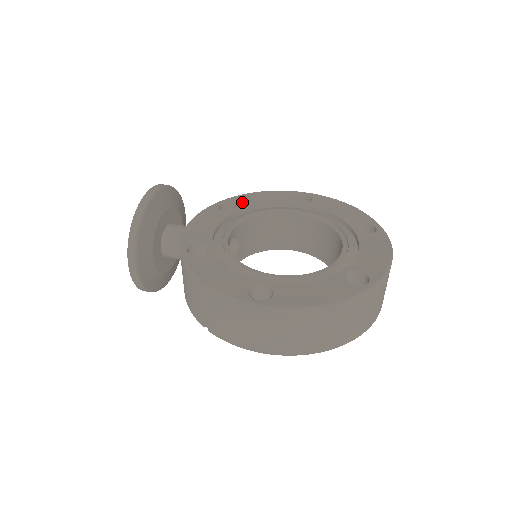
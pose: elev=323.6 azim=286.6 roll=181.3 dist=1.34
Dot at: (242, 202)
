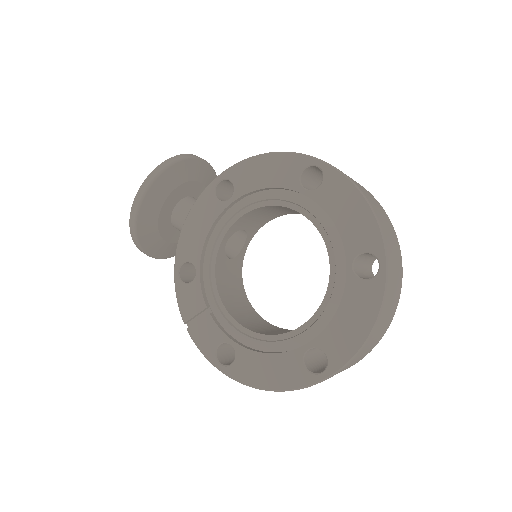
Dot at: (239, 181)
